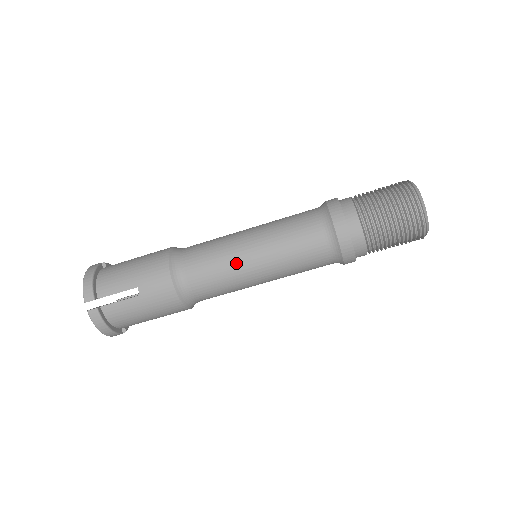
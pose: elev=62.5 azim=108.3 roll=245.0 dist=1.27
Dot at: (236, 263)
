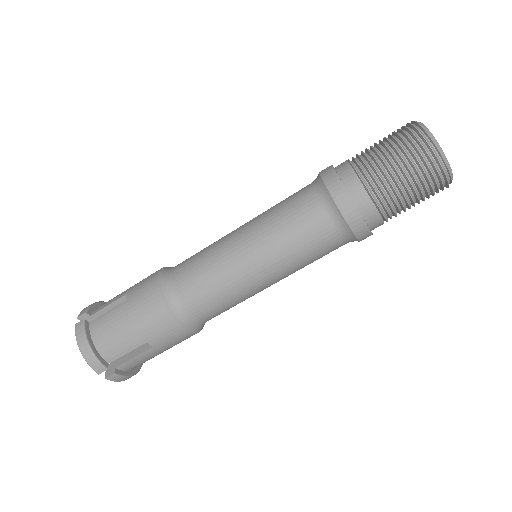
Dot at: (244, 287)
